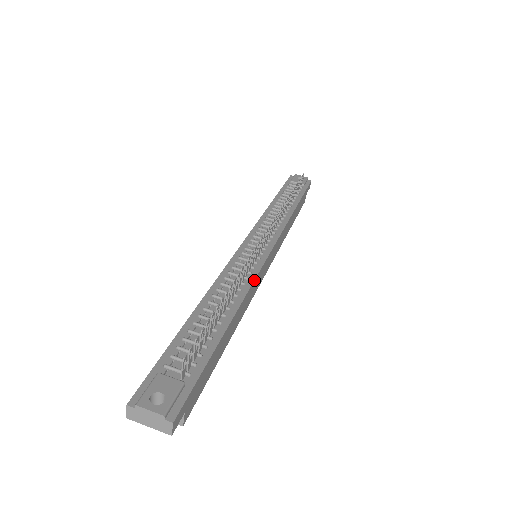
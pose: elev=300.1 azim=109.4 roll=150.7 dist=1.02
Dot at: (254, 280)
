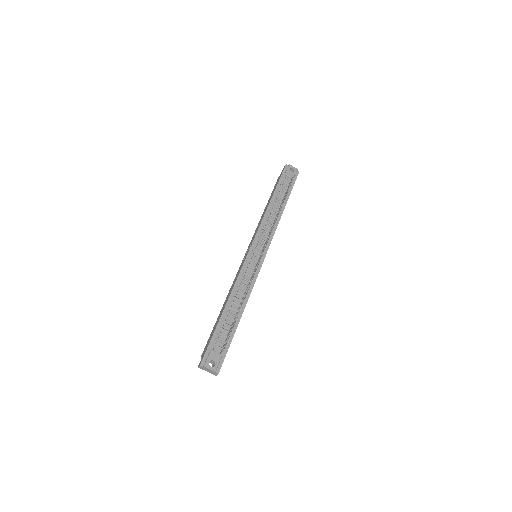
Dot at: (254, 283)
